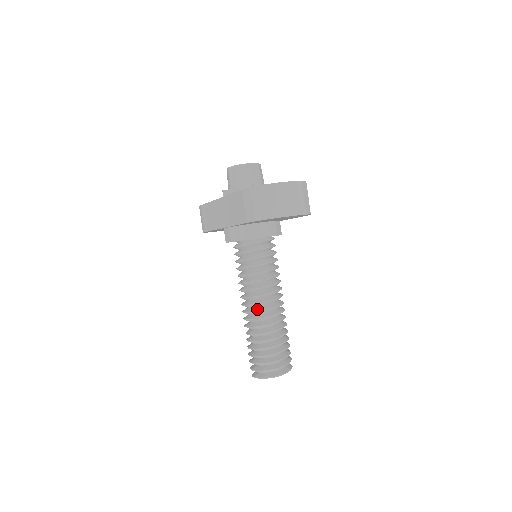
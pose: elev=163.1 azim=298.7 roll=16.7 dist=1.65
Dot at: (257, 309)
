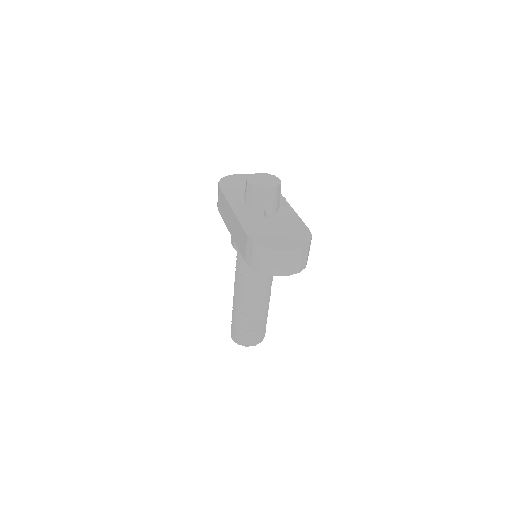
Dot at: (244, 301)
